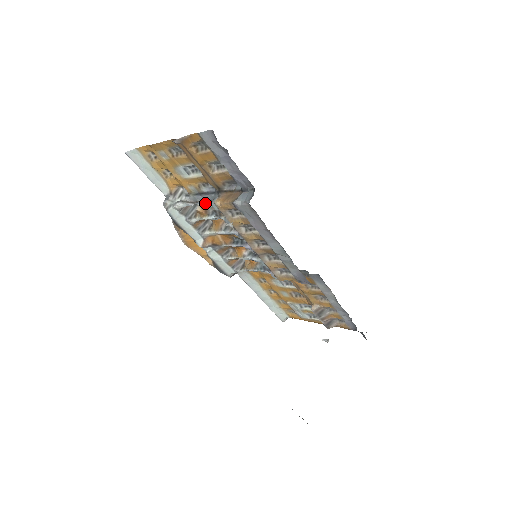
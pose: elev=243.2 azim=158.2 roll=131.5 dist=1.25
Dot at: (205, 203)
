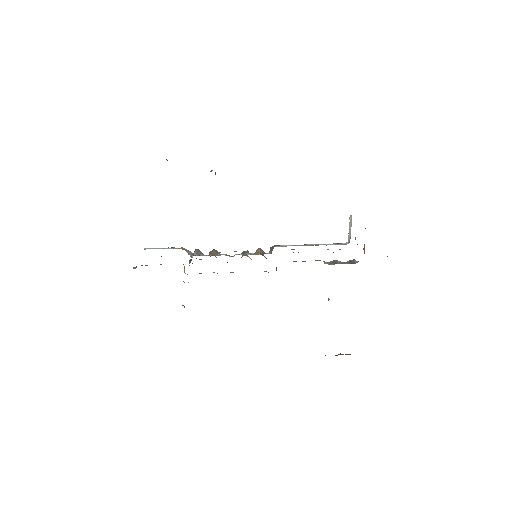
Dot at: (189, 265)
